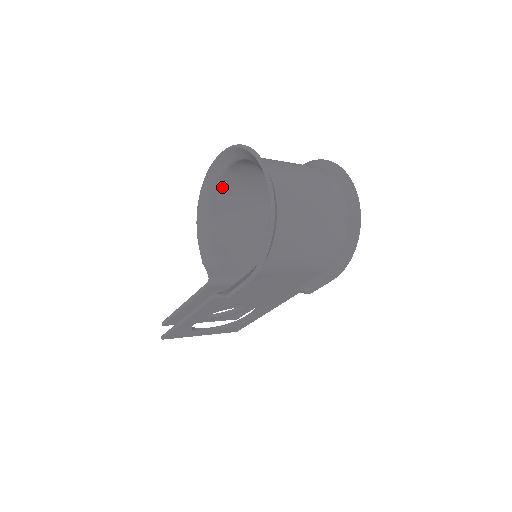
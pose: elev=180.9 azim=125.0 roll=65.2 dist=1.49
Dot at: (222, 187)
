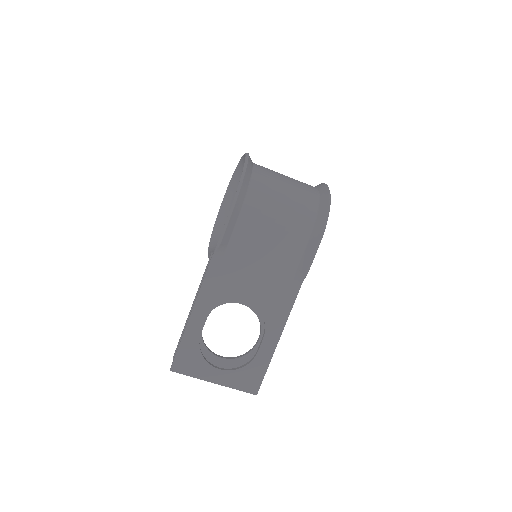
Dot at: occluded
